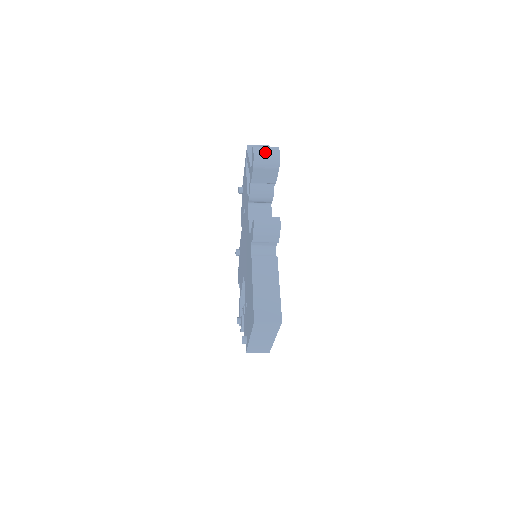
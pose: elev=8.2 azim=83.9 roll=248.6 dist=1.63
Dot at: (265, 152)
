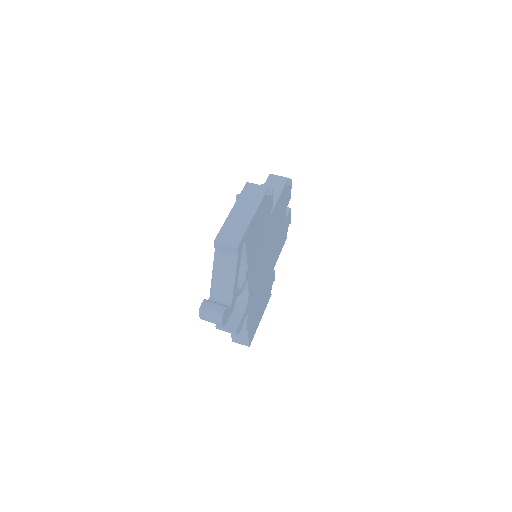
Dot at: (209, 320)
